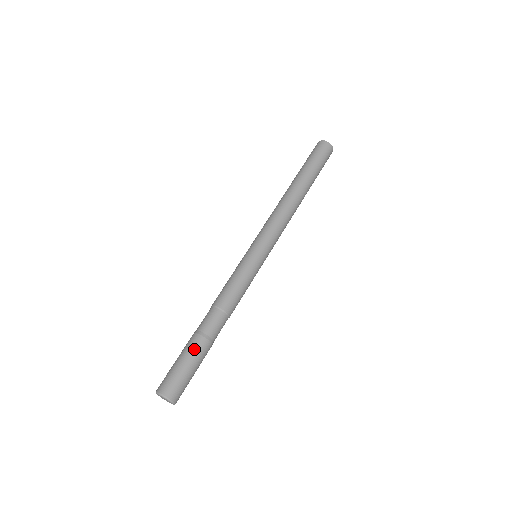
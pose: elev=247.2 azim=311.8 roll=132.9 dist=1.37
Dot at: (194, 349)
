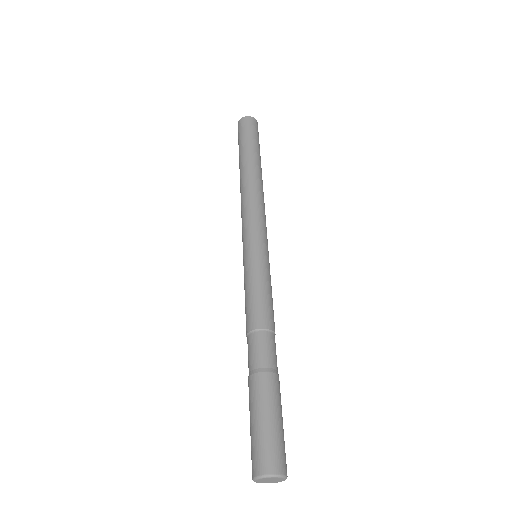
Dot at: (257, 394)
